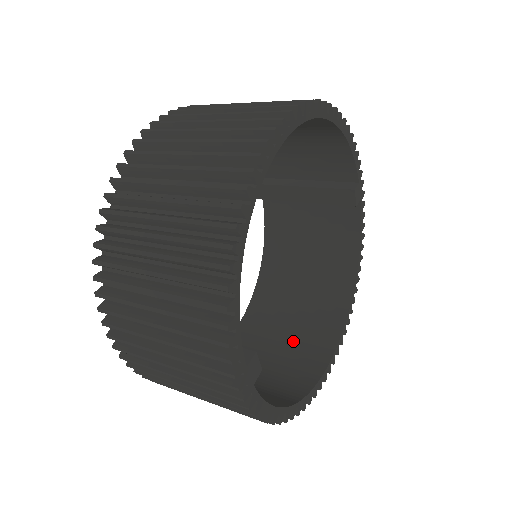
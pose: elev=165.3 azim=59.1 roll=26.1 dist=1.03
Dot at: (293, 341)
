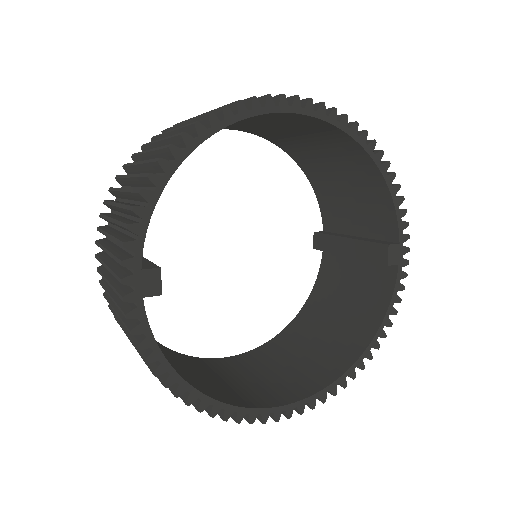
Dot at: (267, 381)
